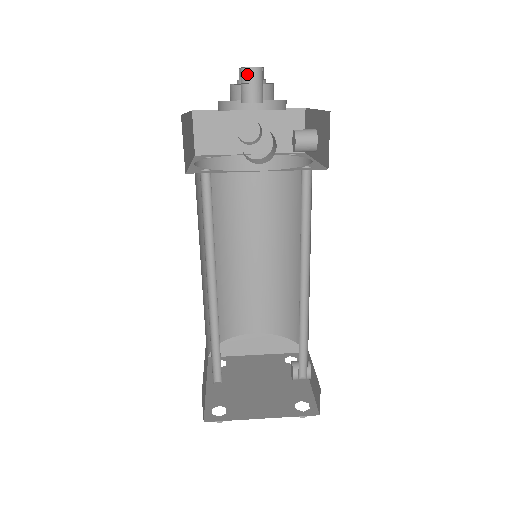
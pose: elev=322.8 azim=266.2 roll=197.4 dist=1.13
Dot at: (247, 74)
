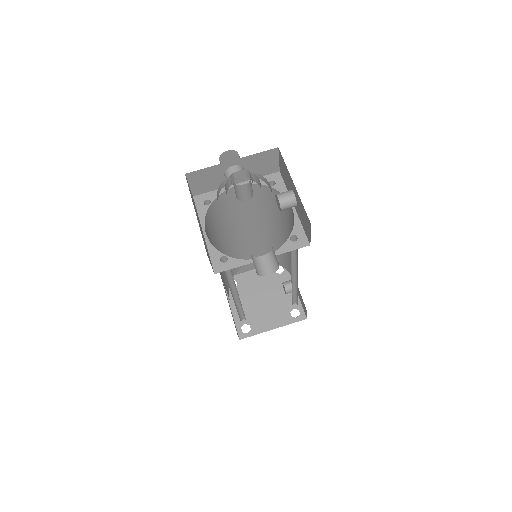
Dot at: (240, 189)
